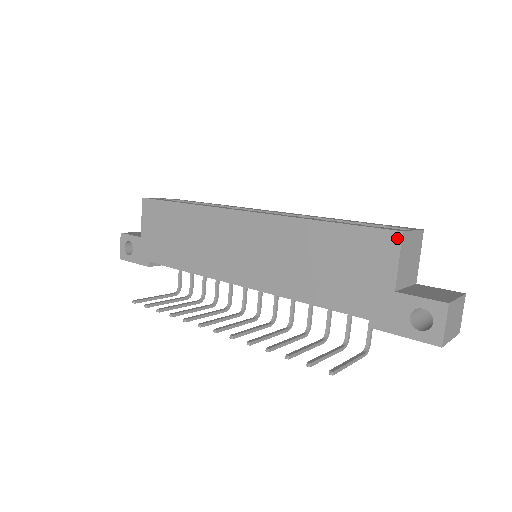
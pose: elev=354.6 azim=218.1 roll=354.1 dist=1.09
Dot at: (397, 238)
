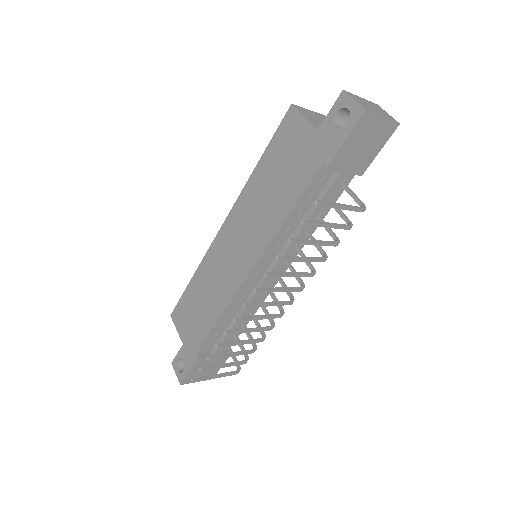
Dot at: (292, 110)
